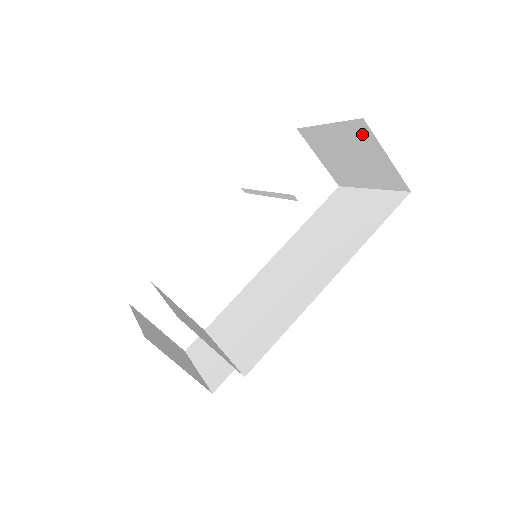
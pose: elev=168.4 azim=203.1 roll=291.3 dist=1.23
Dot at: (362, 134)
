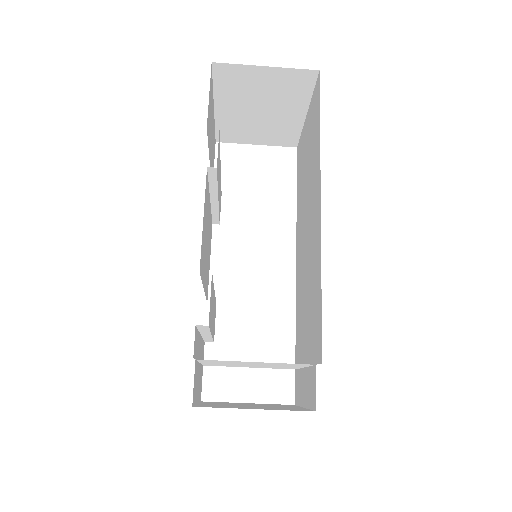
Dot at: (232, 77)
